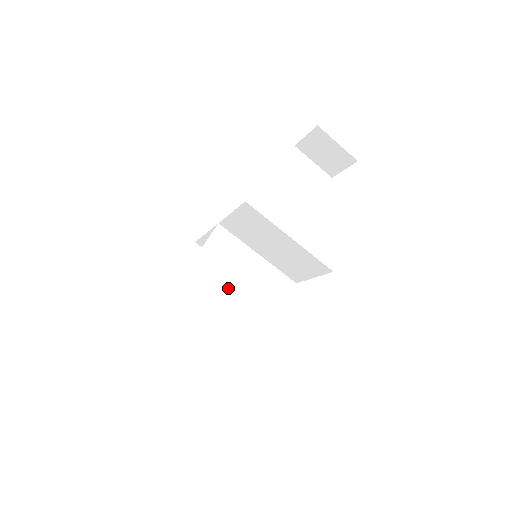
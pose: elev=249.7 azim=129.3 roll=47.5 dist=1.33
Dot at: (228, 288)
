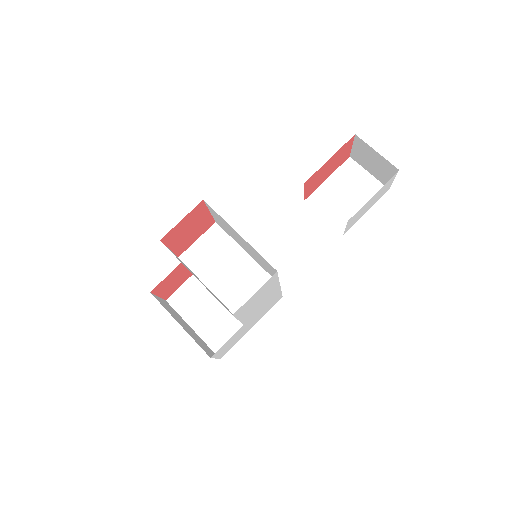
Dot at: (210, 278)
